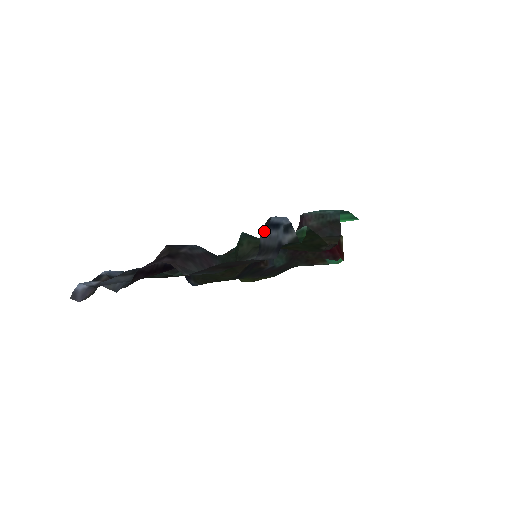
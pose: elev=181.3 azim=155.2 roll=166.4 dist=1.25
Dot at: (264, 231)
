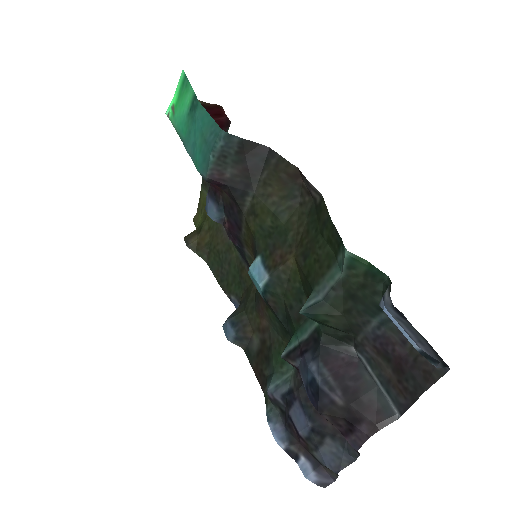
Dot at: (428, 358)
